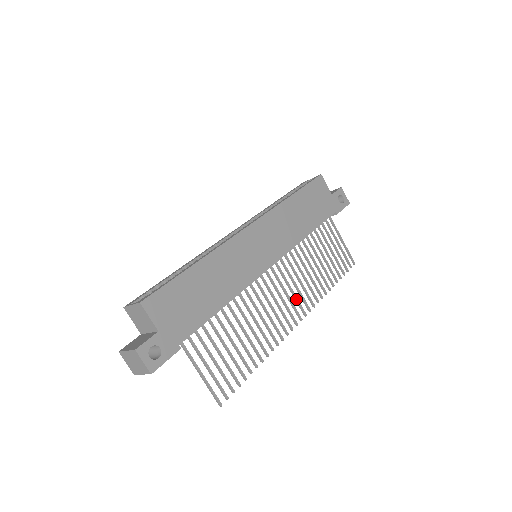
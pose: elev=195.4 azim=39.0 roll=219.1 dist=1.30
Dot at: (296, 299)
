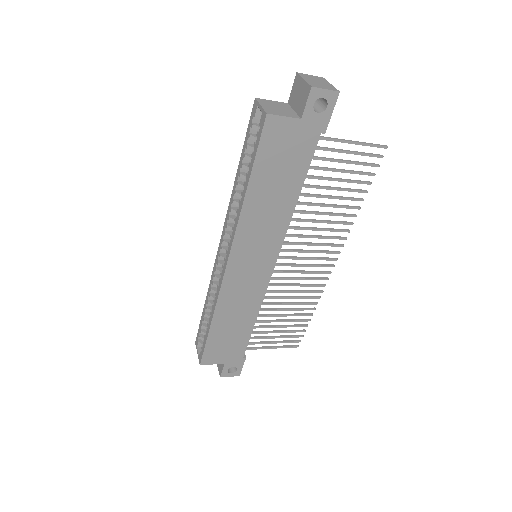
Dot at: occluded
